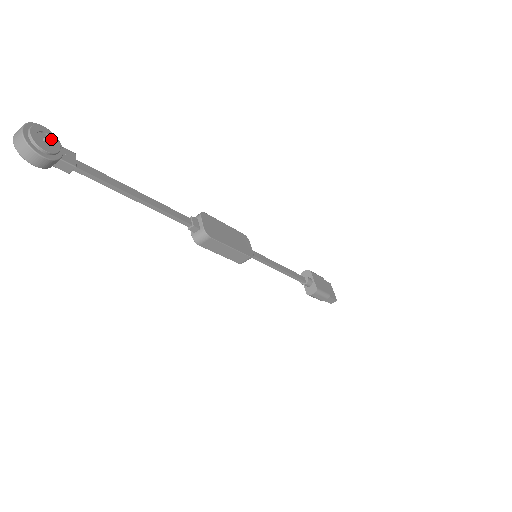
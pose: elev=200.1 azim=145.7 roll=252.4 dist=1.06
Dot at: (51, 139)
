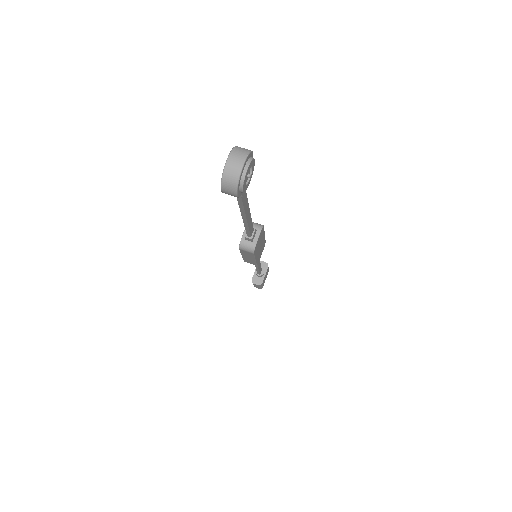
Dot at: (250, 172)
